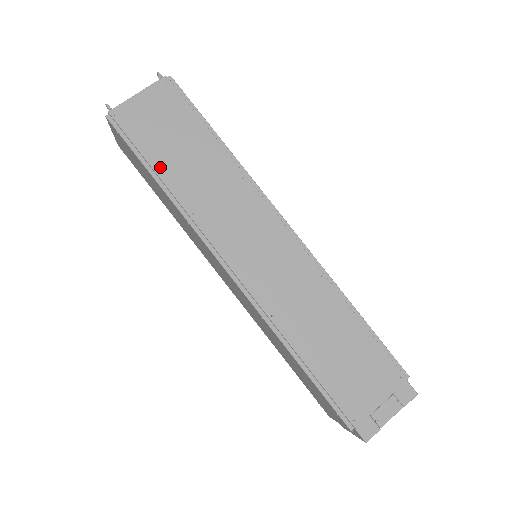
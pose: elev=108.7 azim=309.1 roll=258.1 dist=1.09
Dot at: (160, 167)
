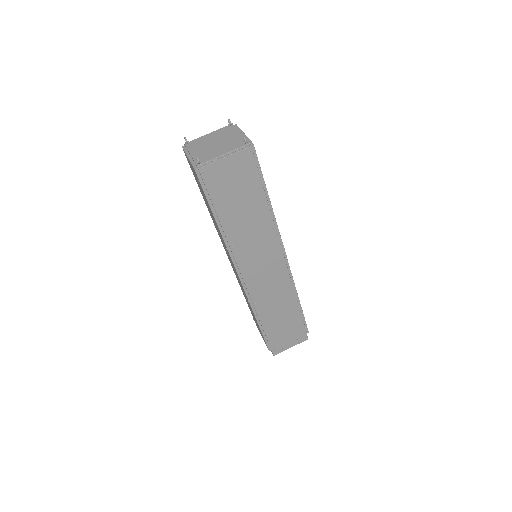
Dot at: (222, 214)
